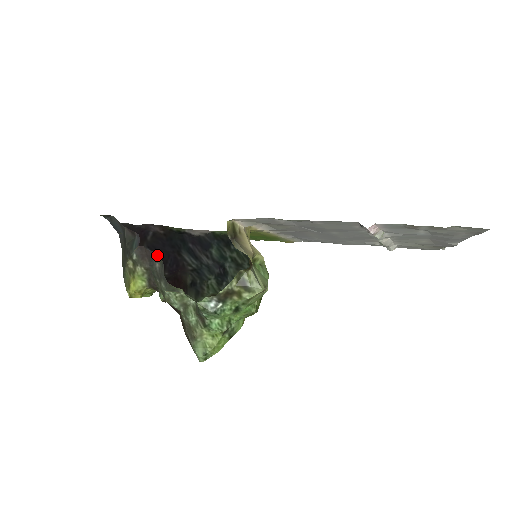
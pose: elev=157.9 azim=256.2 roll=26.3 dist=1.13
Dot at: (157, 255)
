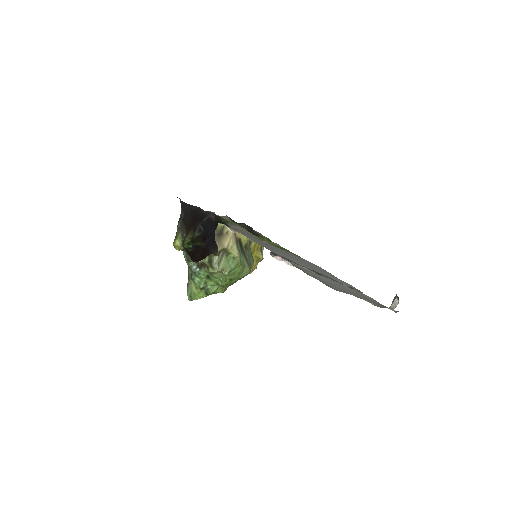
Dot at: (205, 232)
